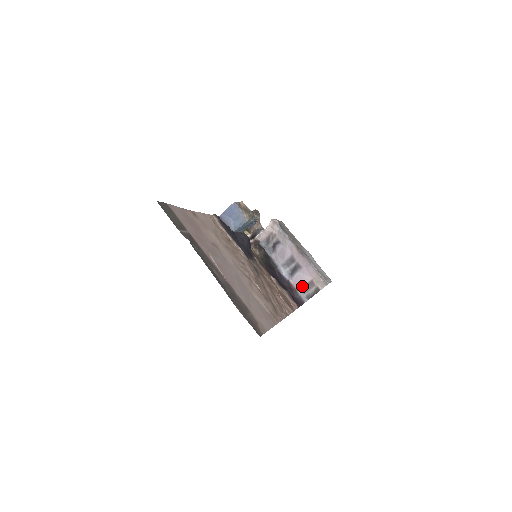
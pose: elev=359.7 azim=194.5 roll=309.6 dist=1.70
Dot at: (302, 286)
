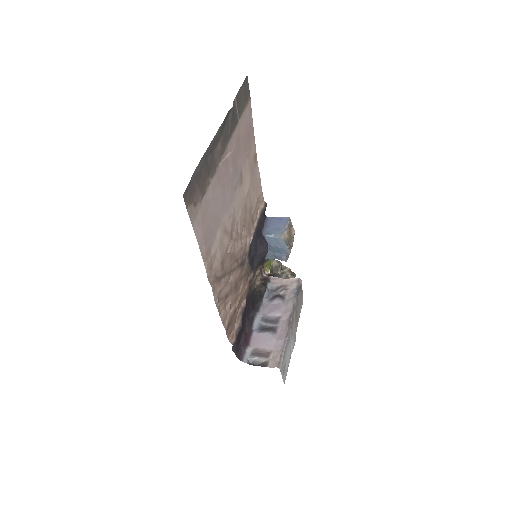
Dot at: (257, 347)
